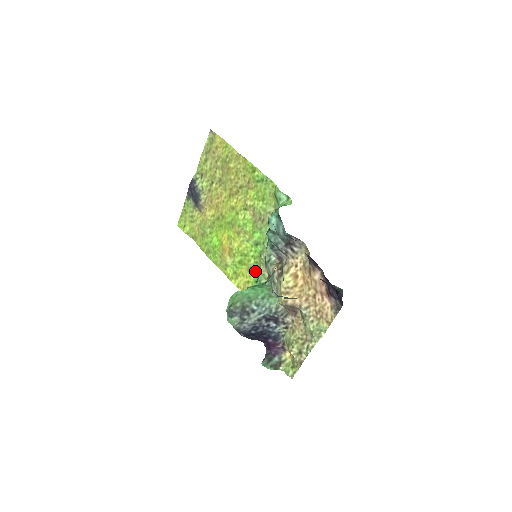
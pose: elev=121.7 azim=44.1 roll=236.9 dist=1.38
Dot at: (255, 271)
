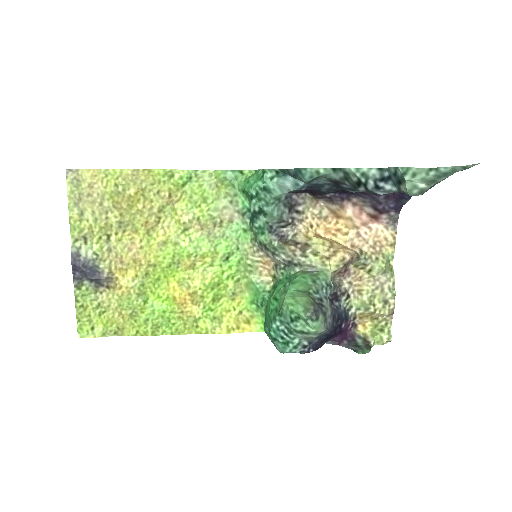
Dot at: (242, 292)
